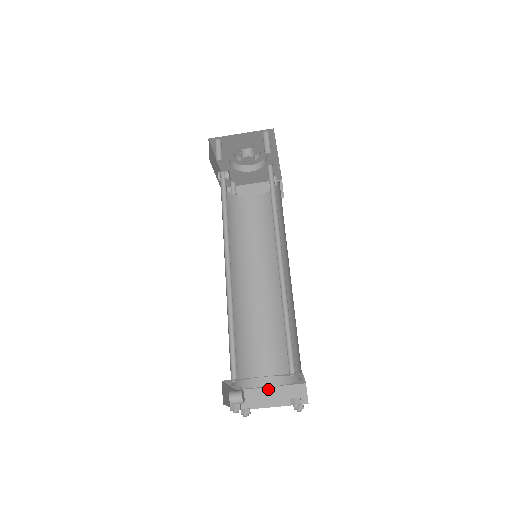
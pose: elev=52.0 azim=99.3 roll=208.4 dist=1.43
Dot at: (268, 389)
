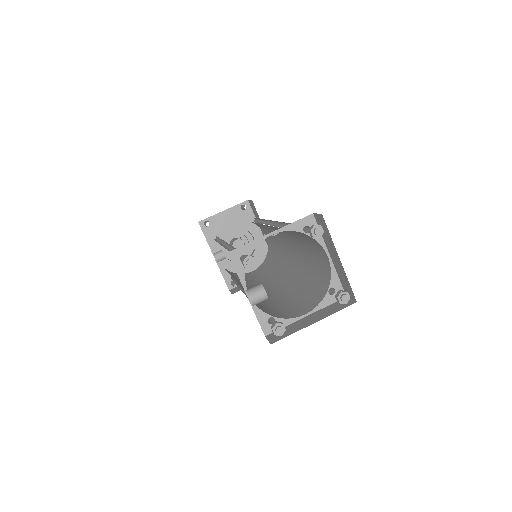
Dot at: (303, 319)
